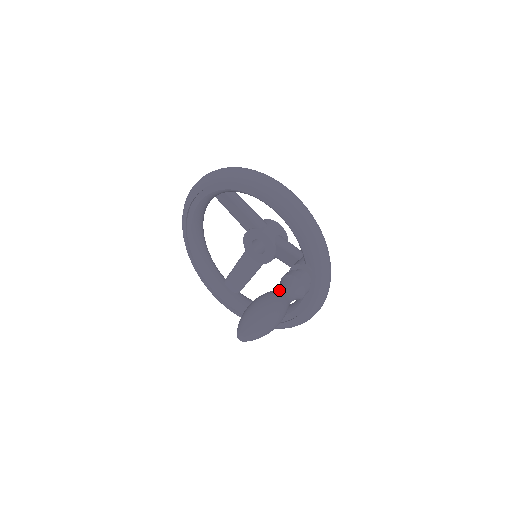
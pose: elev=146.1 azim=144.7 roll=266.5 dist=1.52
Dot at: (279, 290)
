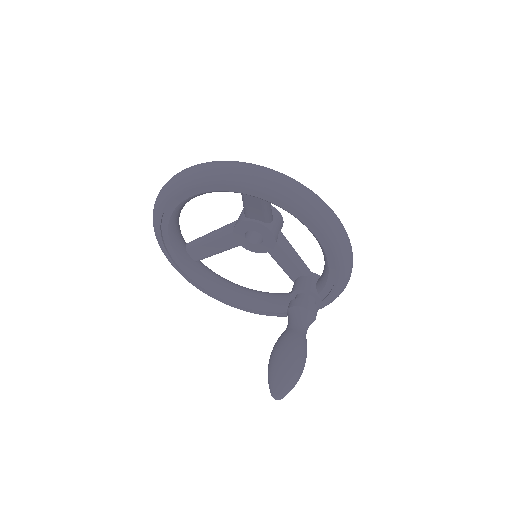
Dot at: (302, 332)
